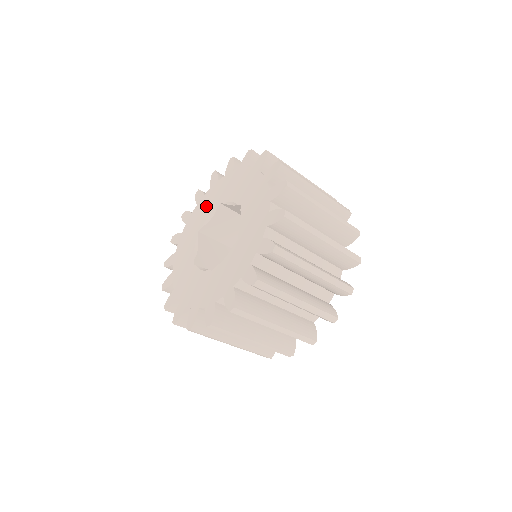
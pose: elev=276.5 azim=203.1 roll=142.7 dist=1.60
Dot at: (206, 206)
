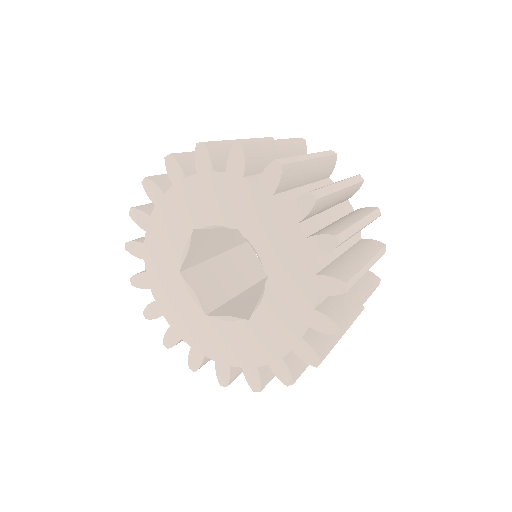
Dot at: (213, 201)
